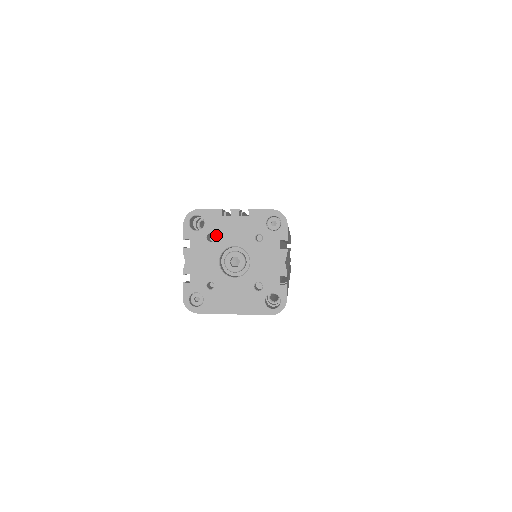
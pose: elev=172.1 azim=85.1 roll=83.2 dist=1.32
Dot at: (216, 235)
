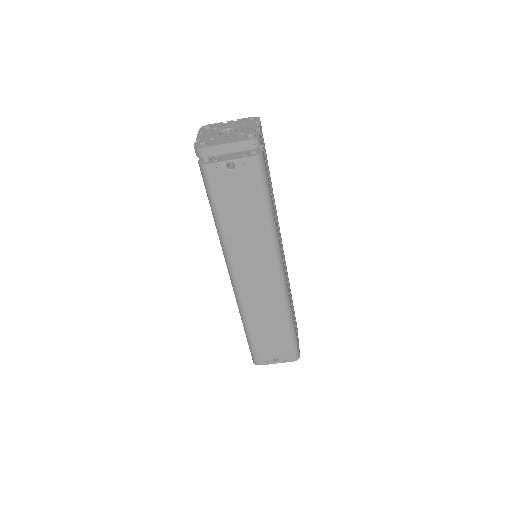
Dot at: (218, 128)
